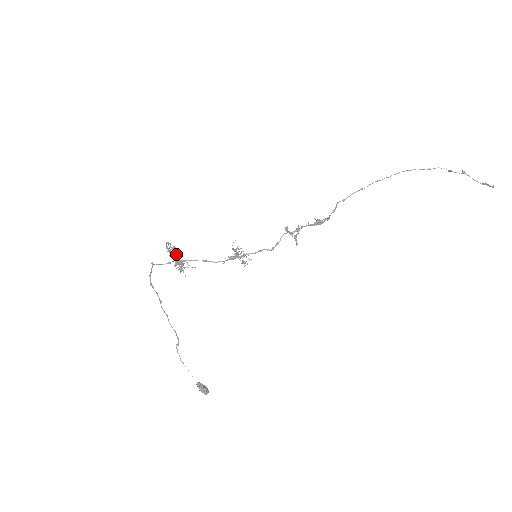
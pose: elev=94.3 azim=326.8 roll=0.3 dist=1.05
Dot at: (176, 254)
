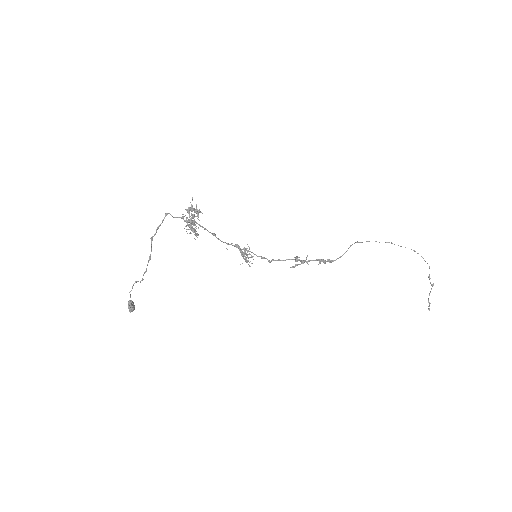
Dot at: (197, 234)
